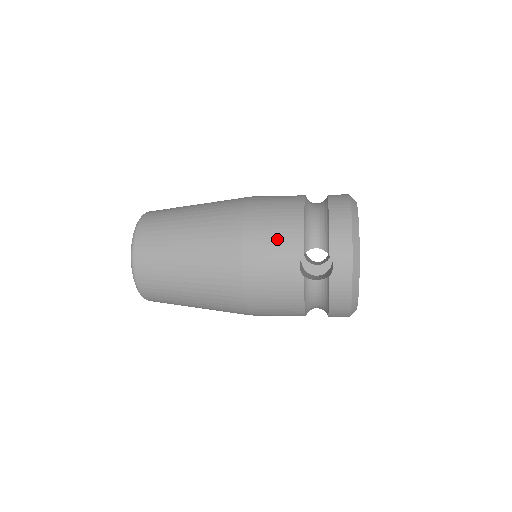
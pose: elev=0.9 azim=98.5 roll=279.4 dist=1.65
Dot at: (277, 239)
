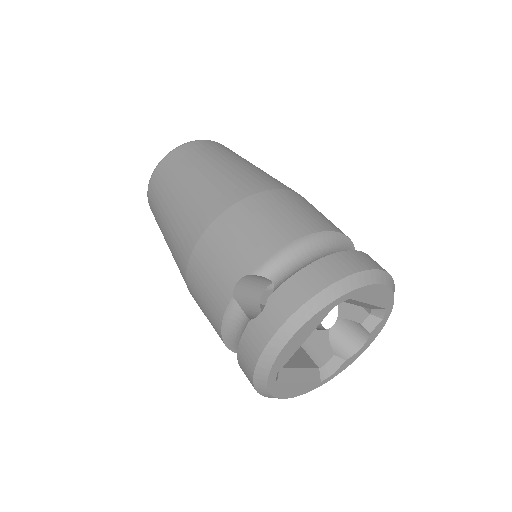
Dot at: (247, 237)
